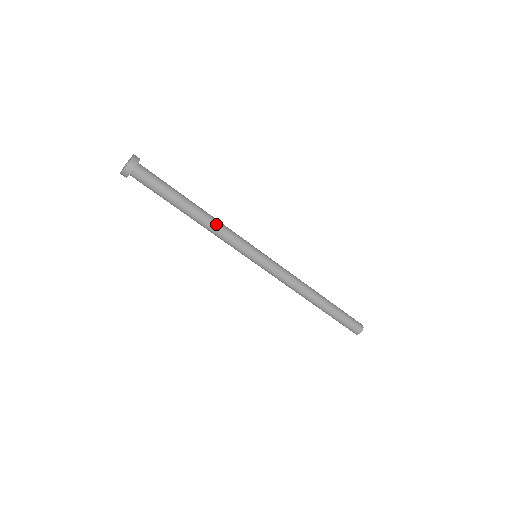
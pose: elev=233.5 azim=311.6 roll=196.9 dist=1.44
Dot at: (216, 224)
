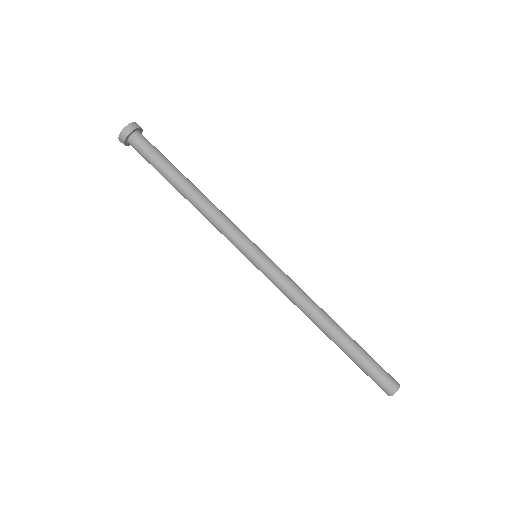
Dot at: (213, 205)
